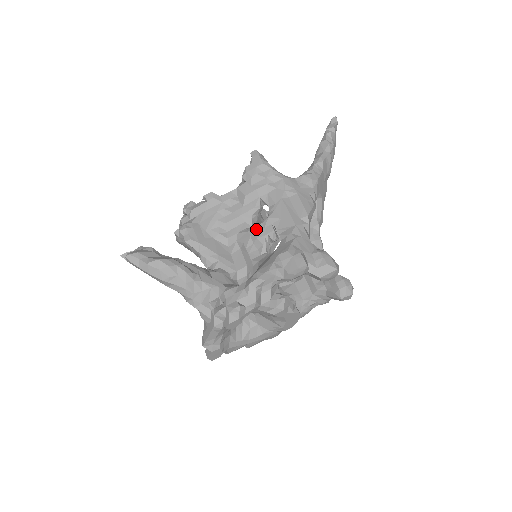
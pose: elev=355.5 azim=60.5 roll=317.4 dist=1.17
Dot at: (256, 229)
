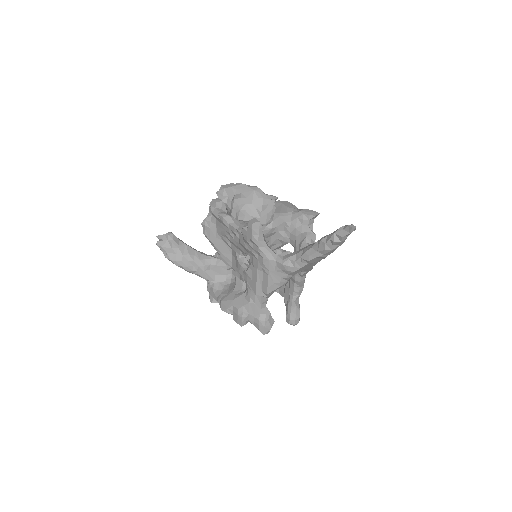
Dot at: (240, 267)
